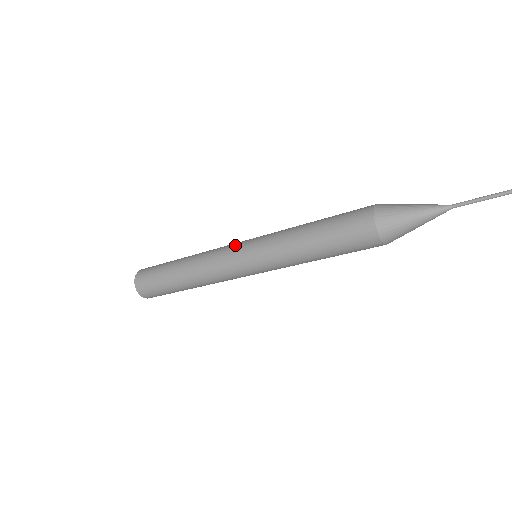
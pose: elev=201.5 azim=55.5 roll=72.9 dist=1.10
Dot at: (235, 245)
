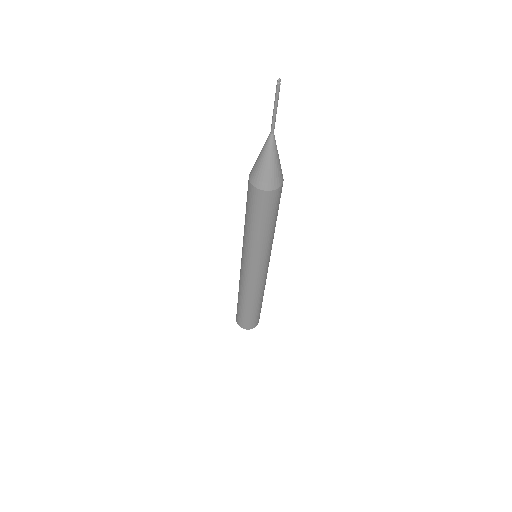
Dot at: occluded
